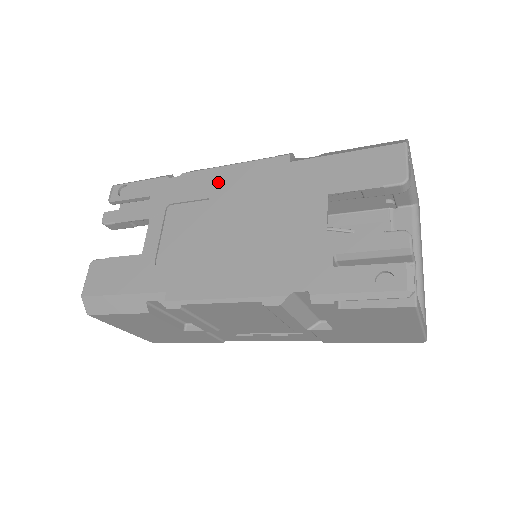
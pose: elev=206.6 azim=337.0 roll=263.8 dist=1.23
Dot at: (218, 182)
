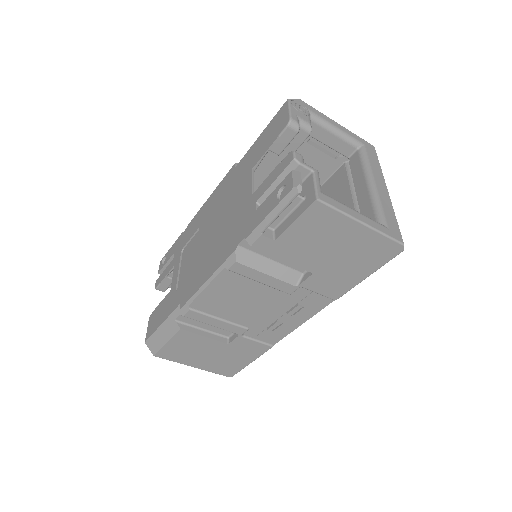
Dot at: (203, 213)
